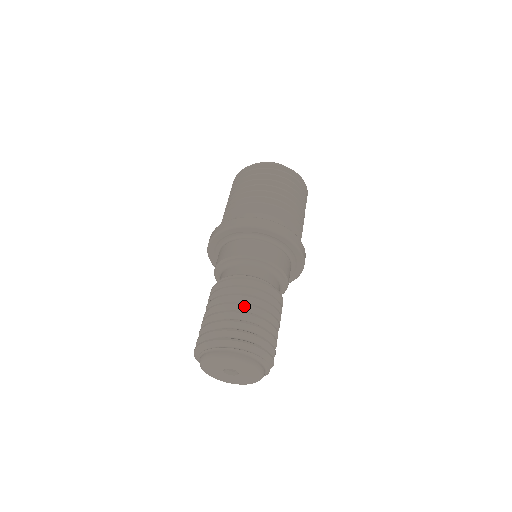
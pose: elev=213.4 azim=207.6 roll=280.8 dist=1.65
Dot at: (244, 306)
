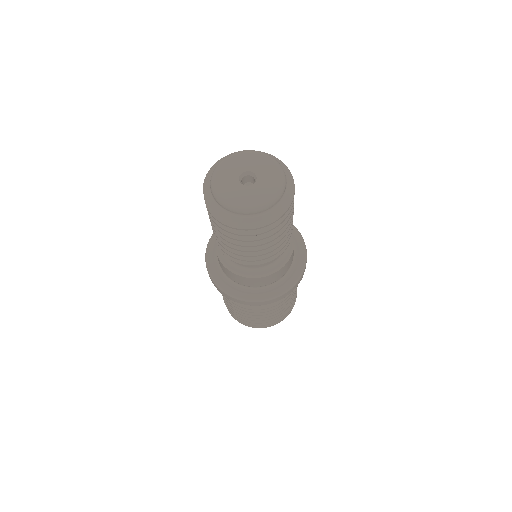
Dot at: occluded
